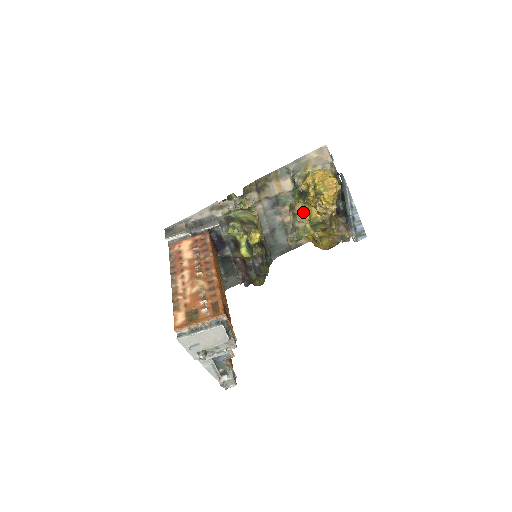
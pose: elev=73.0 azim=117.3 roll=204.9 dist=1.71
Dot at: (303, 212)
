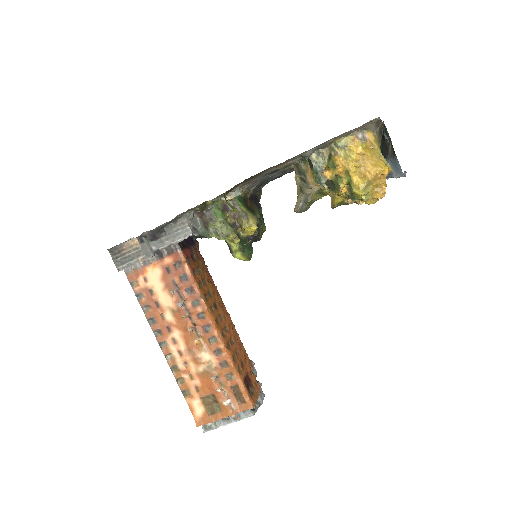
Dot at: (321, 186)
